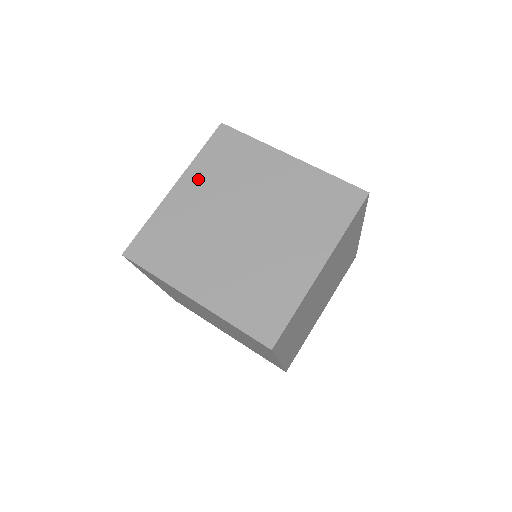
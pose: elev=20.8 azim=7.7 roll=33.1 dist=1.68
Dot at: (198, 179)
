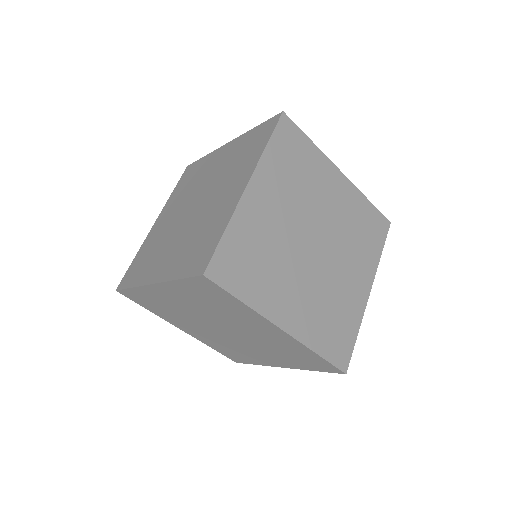
Dot at: (270, 181)
